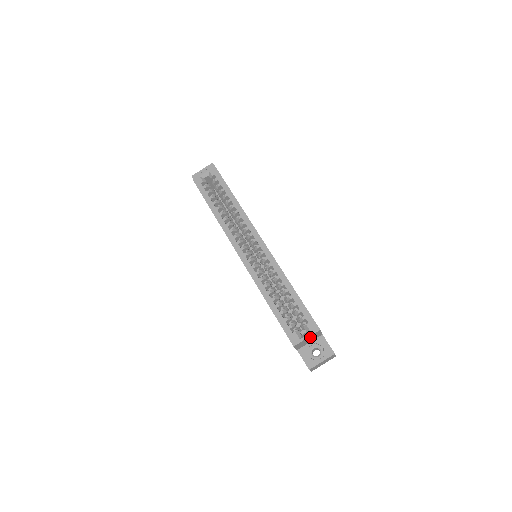
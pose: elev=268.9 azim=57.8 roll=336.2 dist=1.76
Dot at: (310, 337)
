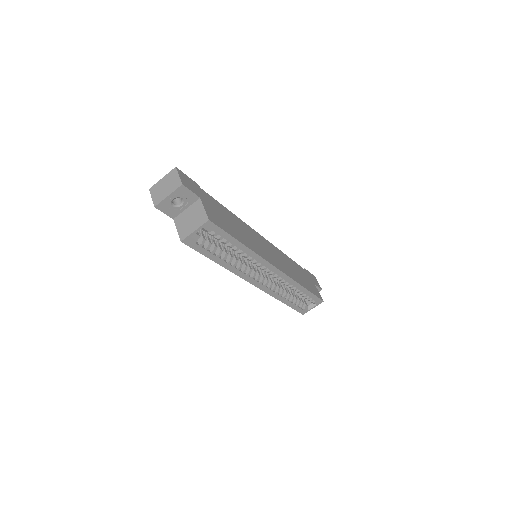
Dot at: occluded
